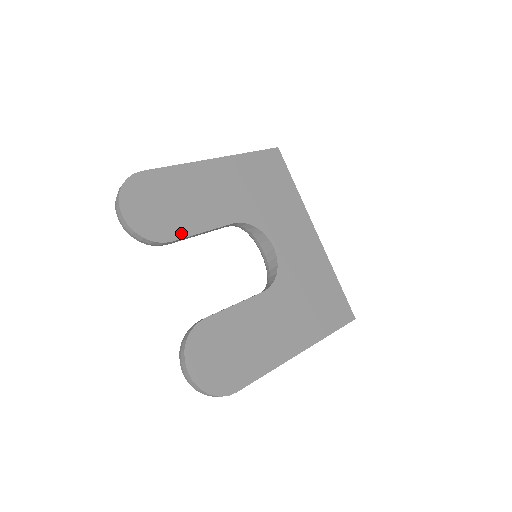
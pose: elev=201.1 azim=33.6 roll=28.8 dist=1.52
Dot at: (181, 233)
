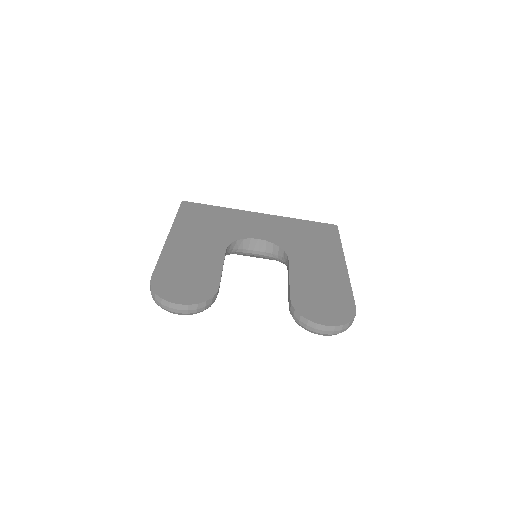
Dot at: (215, 280)
